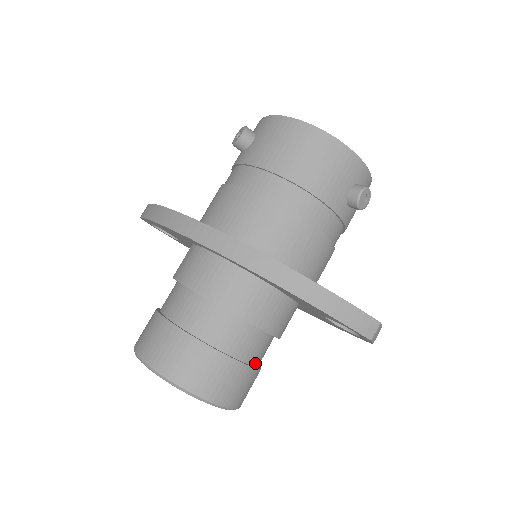
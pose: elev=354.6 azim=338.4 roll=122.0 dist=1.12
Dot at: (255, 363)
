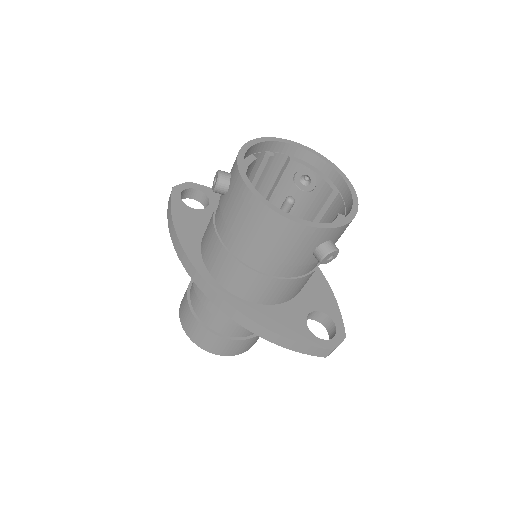
Dot at: occluded
